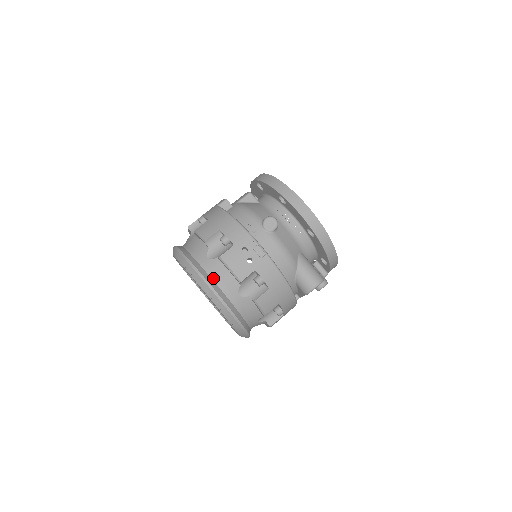
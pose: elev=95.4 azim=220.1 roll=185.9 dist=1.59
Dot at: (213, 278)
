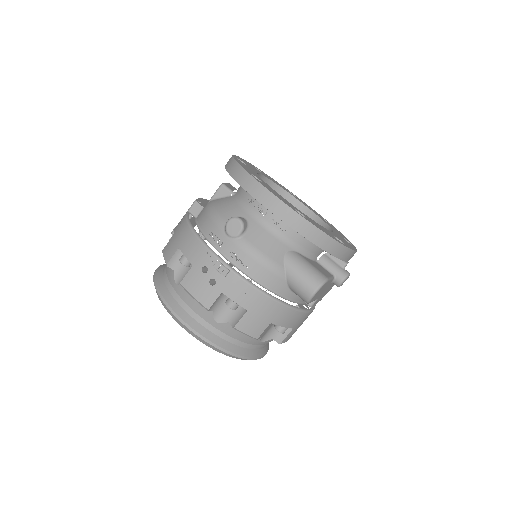
Dot at: (184, 307)
